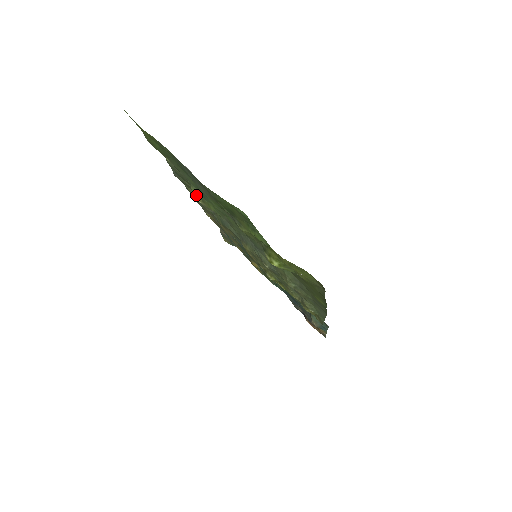
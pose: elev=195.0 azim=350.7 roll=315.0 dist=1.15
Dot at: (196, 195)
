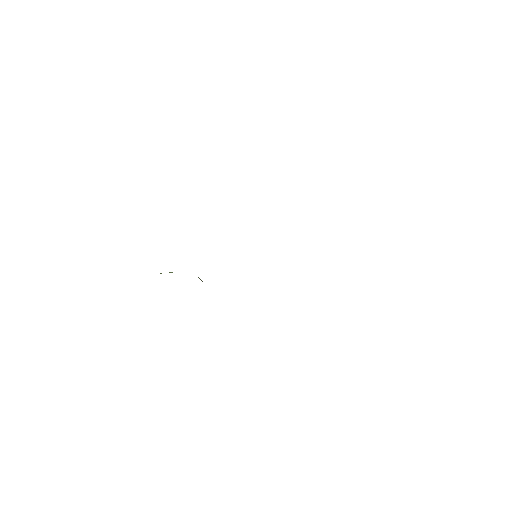
Dot at: occluded
